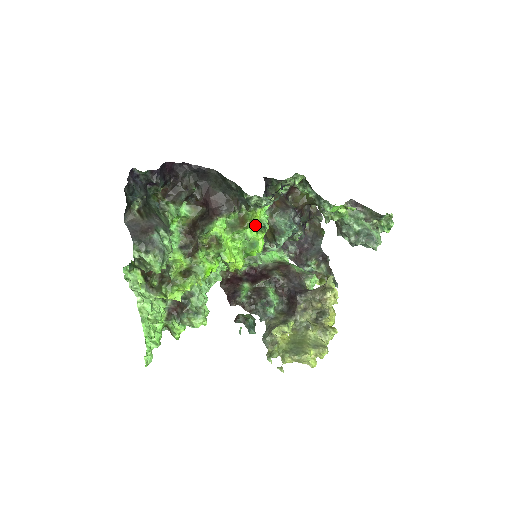
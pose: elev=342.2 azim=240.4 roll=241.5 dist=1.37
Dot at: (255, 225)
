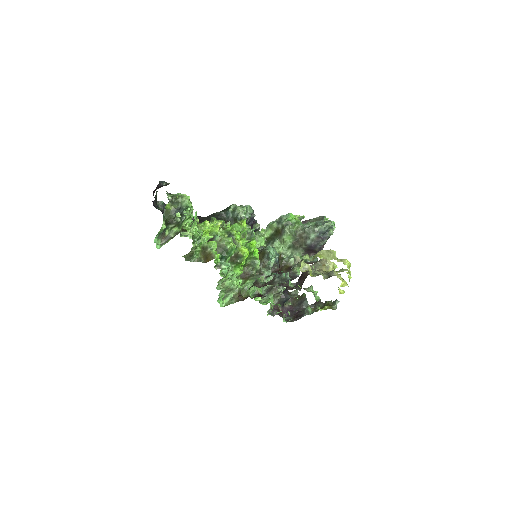
Dot at: (246, 240)
